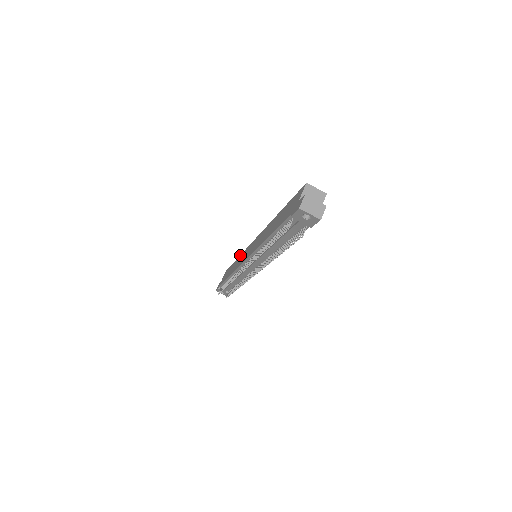
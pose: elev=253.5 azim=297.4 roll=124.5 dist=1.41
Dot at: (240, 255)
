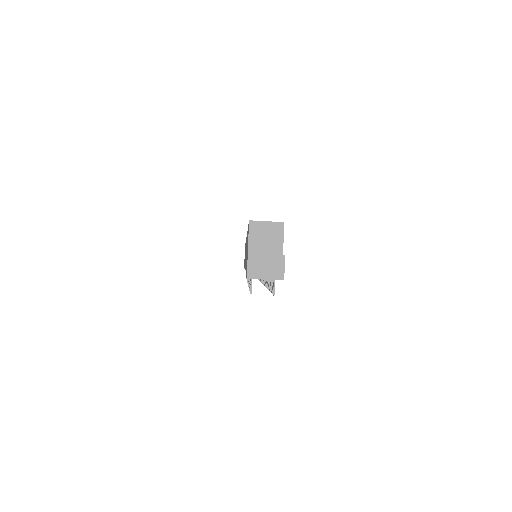
Dot at: occluded
